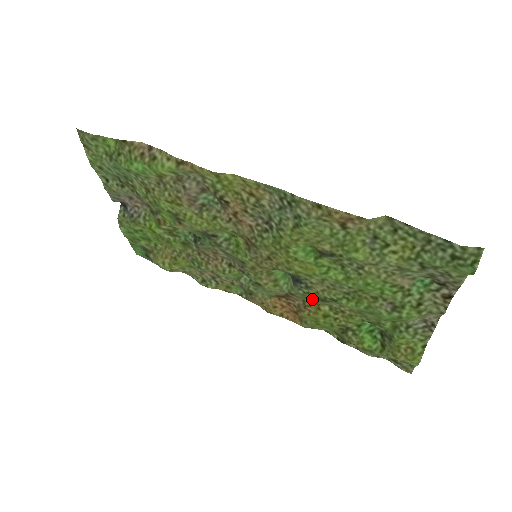
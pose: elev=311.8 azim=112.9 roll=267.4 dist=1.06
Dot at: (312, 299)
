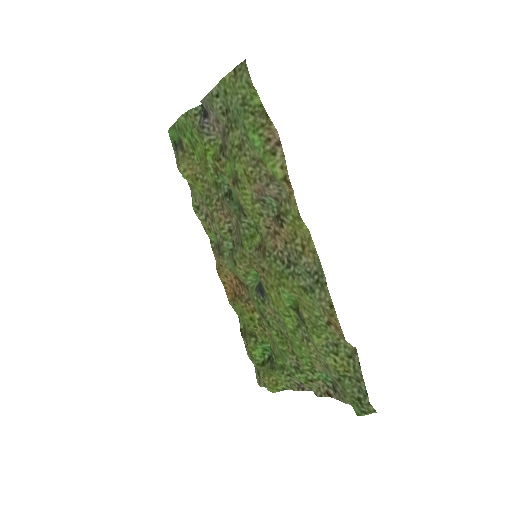
Dot at: (256, 305)
